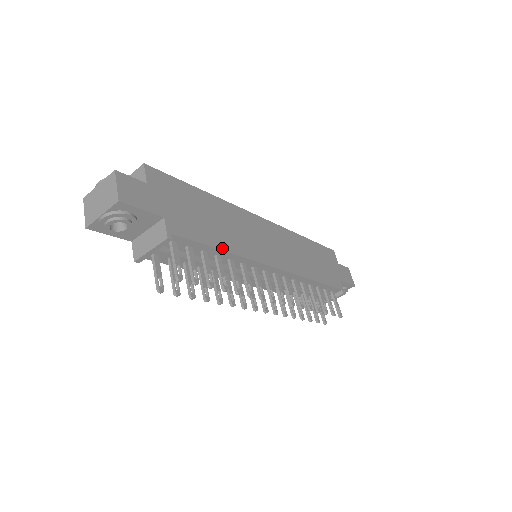
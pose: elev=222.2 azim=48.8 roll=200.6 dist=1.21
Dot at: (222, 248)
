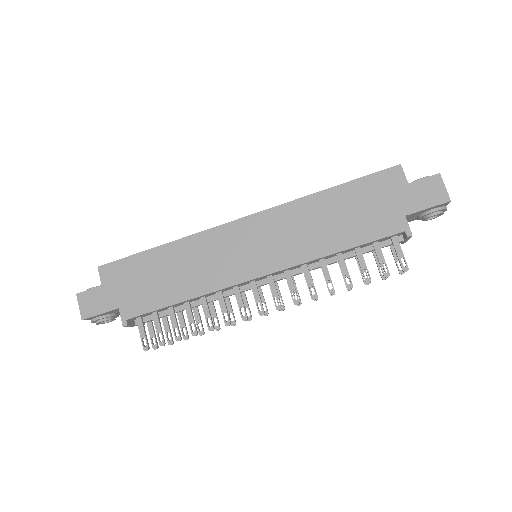
Dot at: (180, 300)
